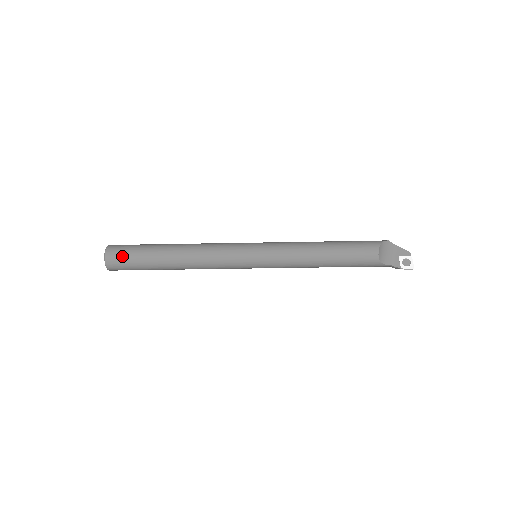
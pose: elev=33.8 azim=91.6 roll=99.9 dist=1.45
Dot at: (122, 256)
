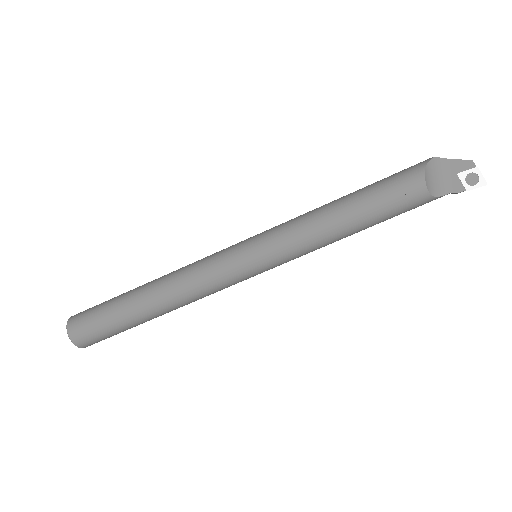
Dot at: (89, 330)
